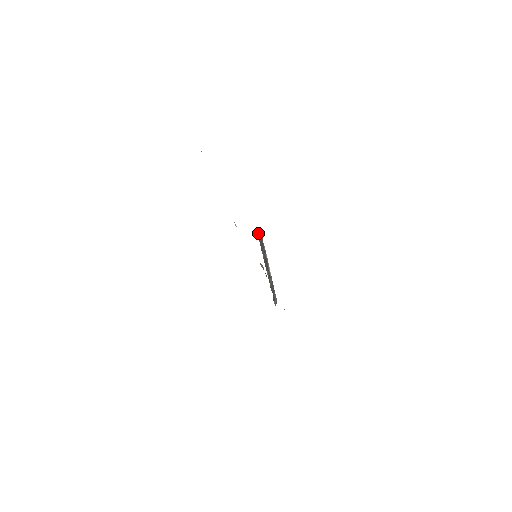
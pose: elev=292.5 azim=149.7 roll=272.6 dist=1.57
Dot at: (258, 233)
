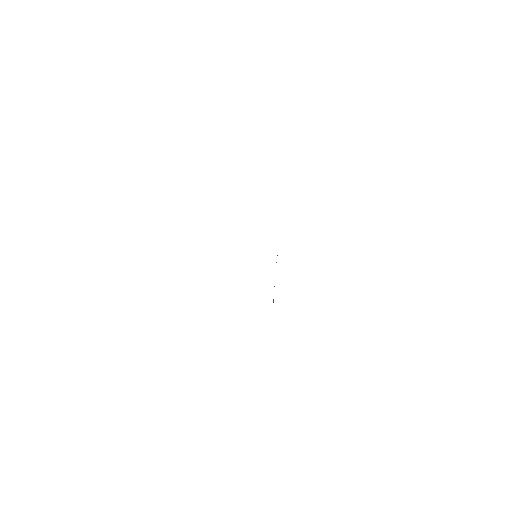
Dot at: occluded
